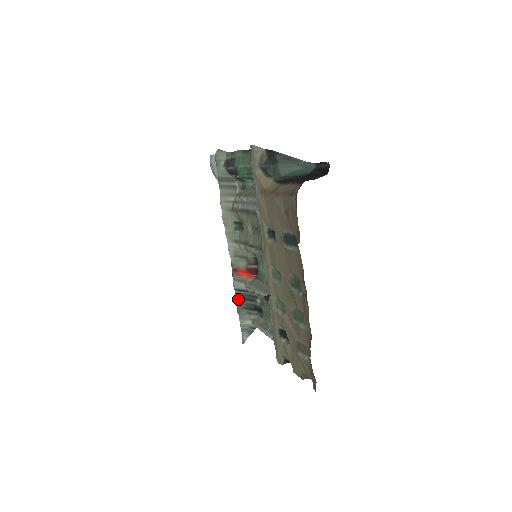
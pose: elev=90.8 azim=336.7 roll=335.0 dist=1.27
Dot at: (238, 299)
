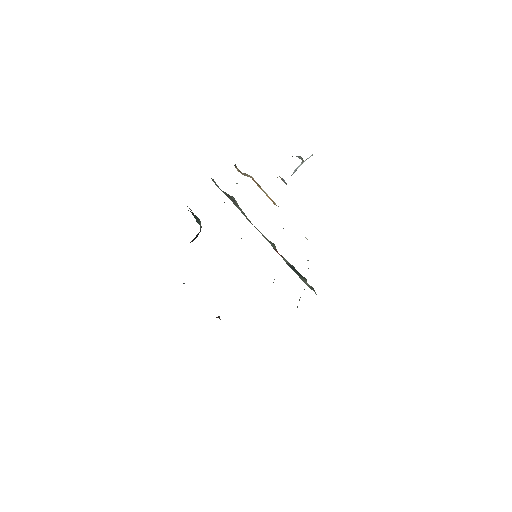
Dot at: (292, 269)
